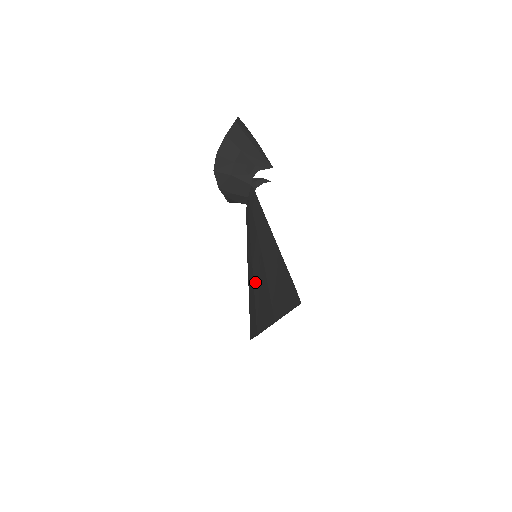
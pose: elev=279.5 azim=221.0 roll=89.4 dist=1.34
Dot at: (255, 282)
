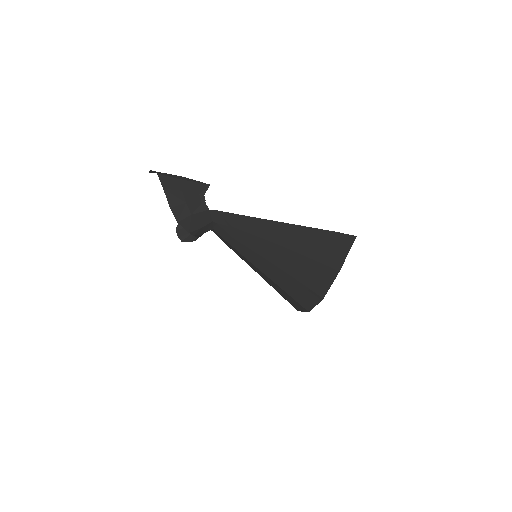
Dot at: (284, 268)
